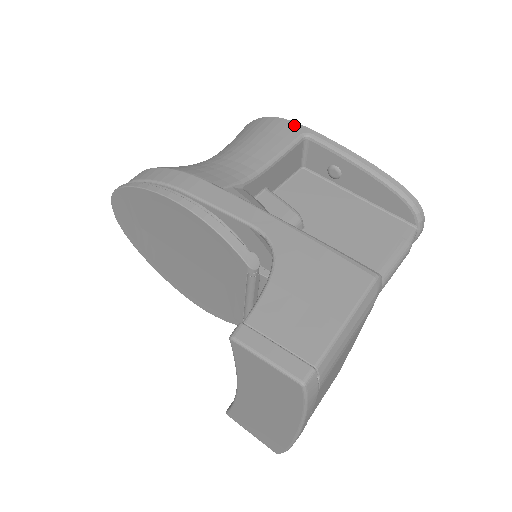
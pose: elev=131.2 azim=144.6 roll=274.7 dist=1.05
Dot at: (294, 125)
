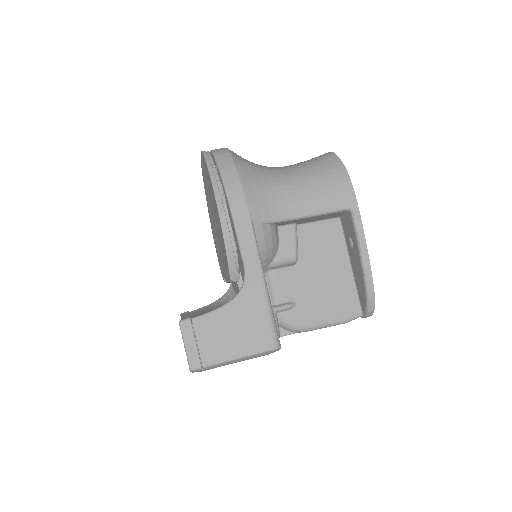
Dot at: (351, 195)
